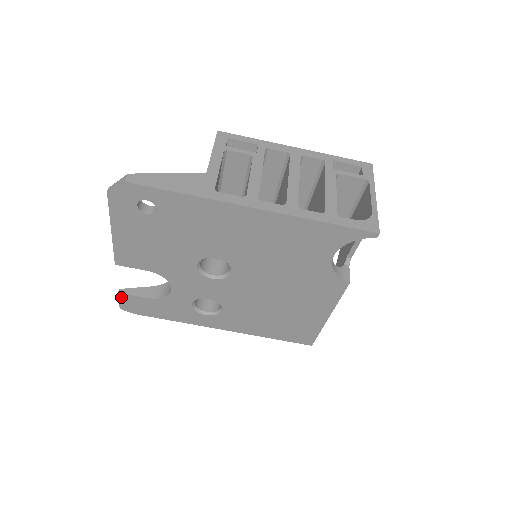
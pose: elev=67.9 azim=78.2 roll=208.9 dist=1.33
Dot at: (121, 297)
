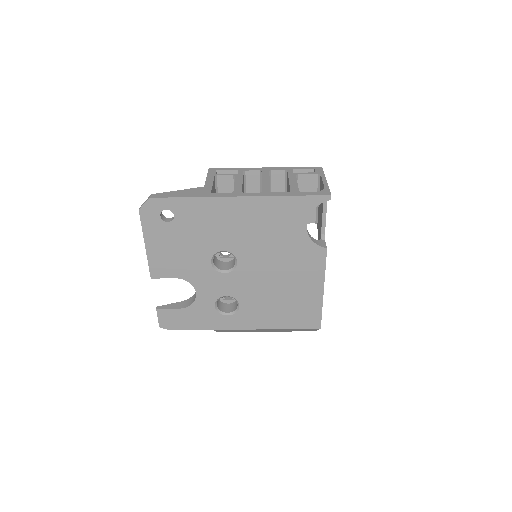
Dot at: (159, 313)
